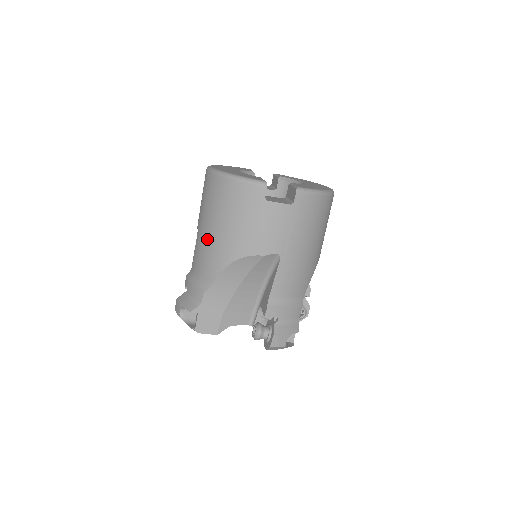
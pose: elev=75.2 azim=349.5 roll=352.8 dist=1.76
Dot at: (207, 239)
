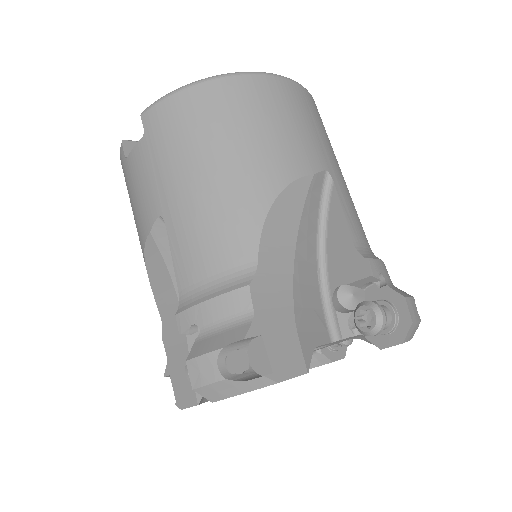
Dot at: occluded
